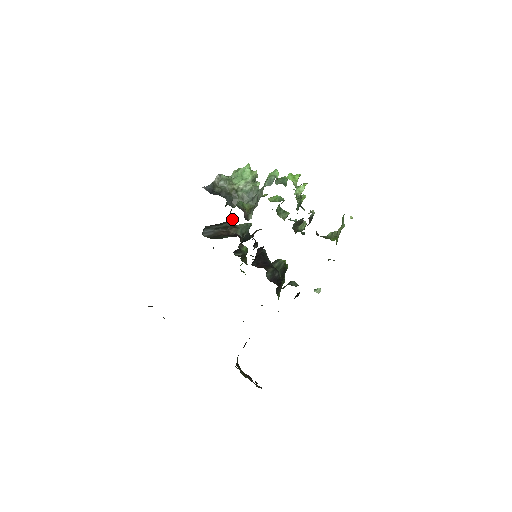
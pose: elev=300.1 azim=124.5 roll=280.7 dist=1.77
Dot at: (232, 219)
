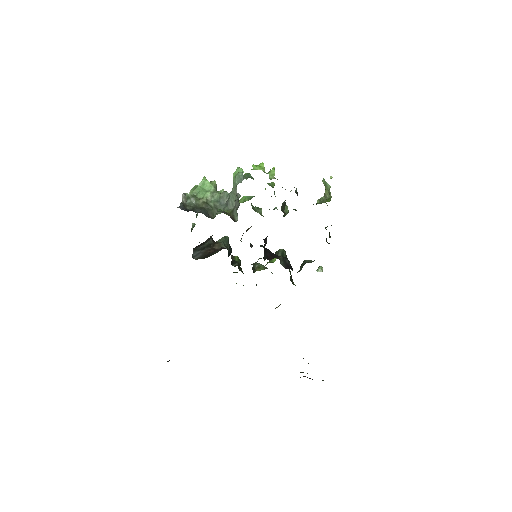
Dot at: (210, 236)
